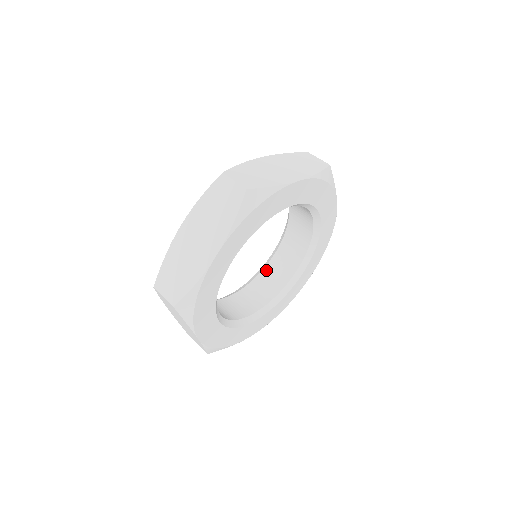
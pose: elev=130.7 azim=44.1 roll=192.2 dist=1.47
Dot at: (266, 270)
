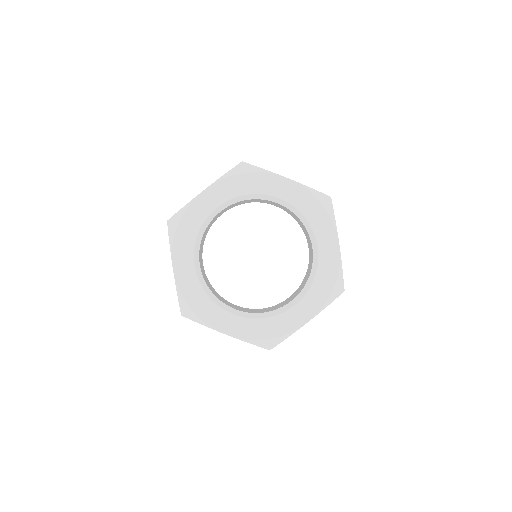
Dot at: (276, 305)
